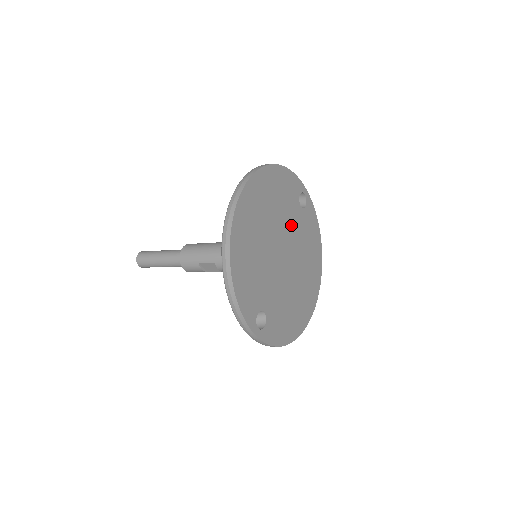
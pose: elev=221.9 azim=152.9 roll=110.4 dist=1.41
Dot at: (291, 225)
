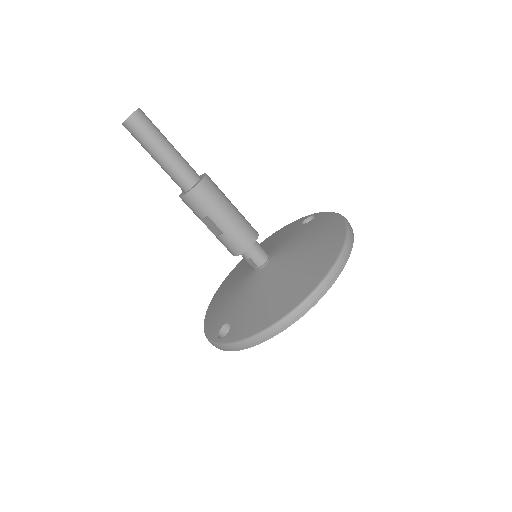
Dot at: occluded
